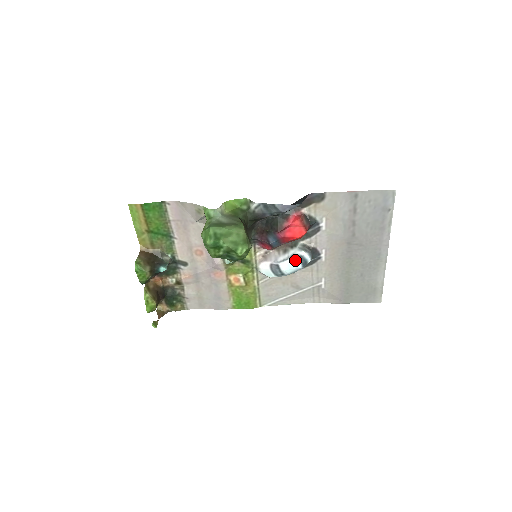
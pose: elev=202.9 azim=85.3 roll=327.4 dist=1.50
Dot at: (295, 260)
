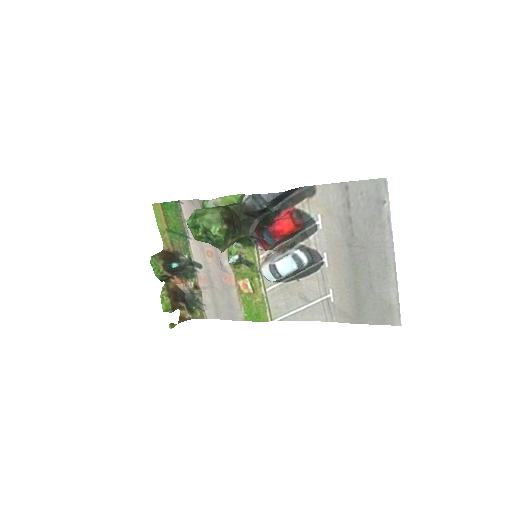
Dot at: (290, 259)
